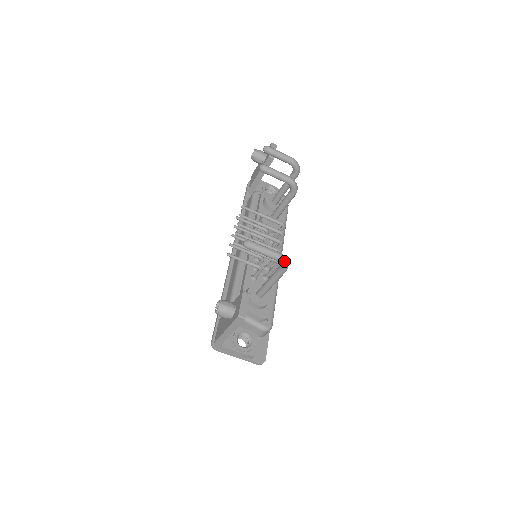
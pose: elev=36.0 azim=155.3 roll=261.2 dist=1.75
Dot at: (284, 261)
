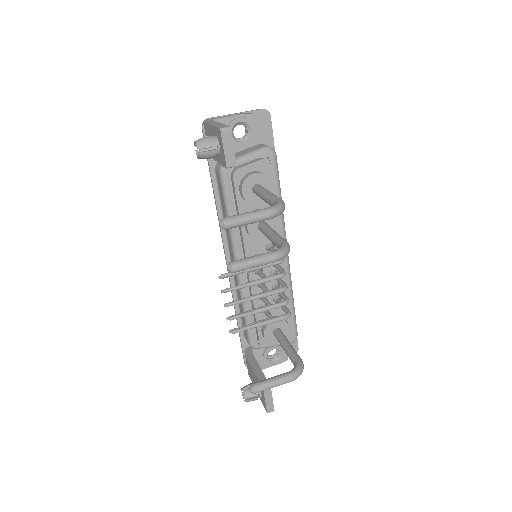
Dot at: occluded
